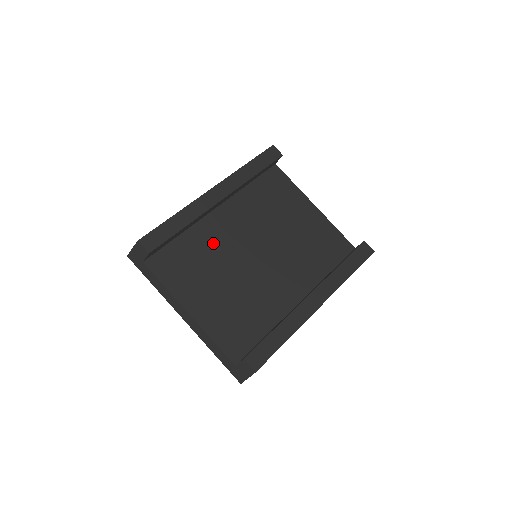
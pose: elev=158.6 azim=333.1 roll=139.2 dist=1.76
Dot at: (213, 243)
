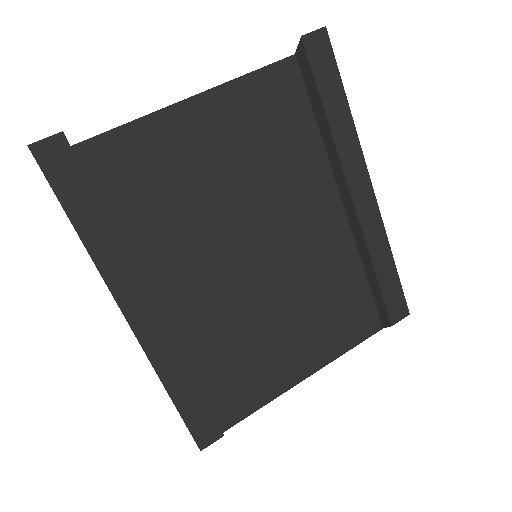
Dot at: (219, 325)
